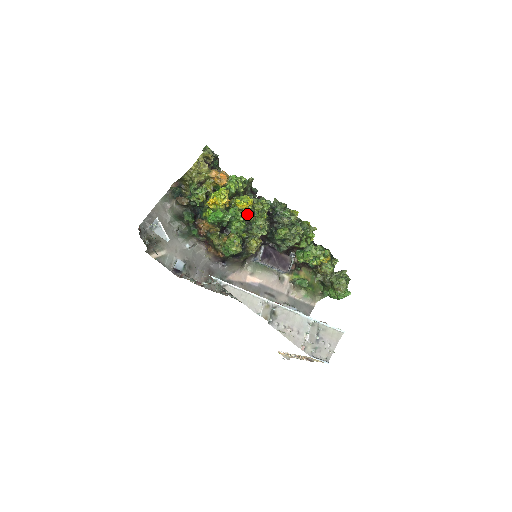
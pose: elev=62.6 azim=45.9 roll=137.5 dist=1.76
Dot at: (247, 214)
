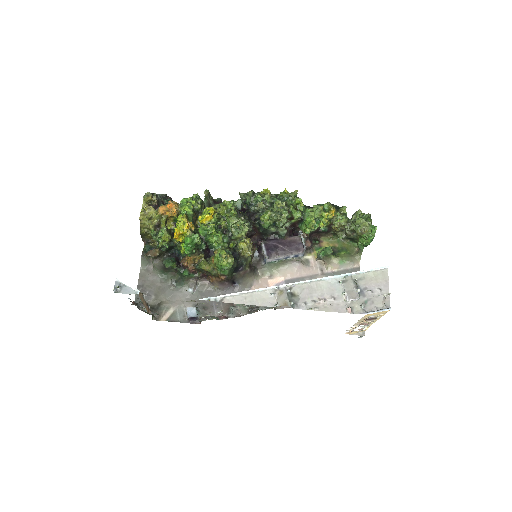
Dot at: (217, 224)
